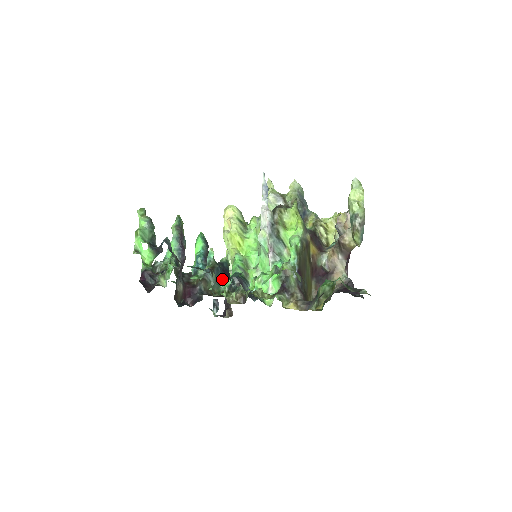
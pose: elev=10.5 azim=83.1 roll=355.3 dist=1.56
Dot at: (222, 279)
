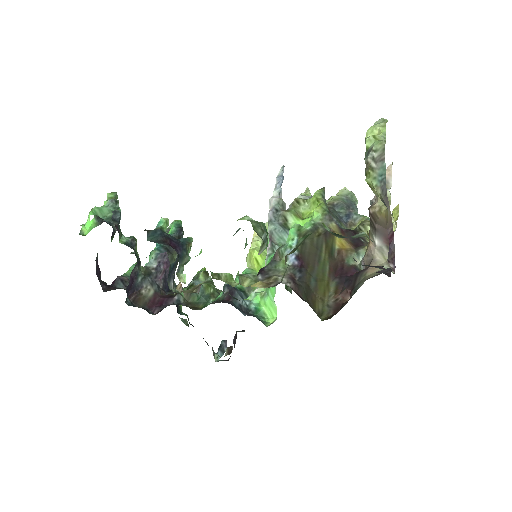
Dot at: (156, 241)
